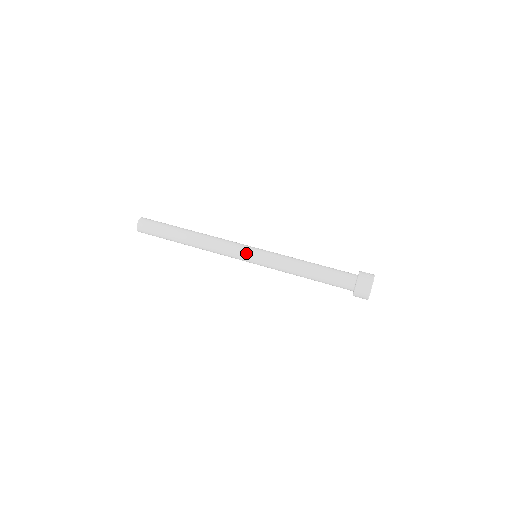
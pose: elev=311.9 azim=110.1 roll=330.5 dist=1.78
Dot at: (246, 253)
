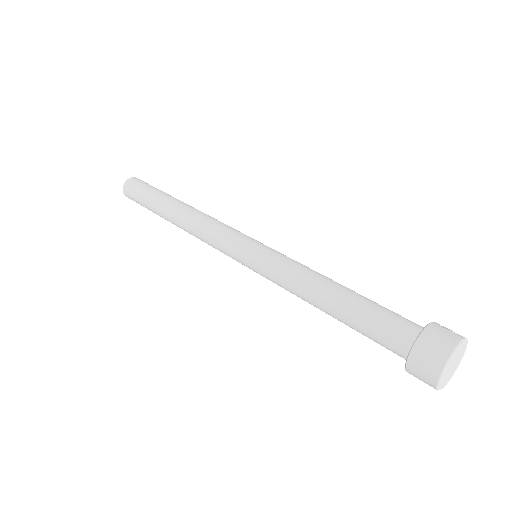
Dot at: (240, 242)
